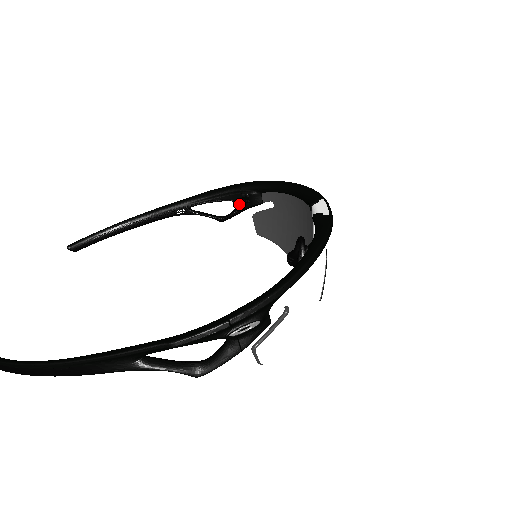
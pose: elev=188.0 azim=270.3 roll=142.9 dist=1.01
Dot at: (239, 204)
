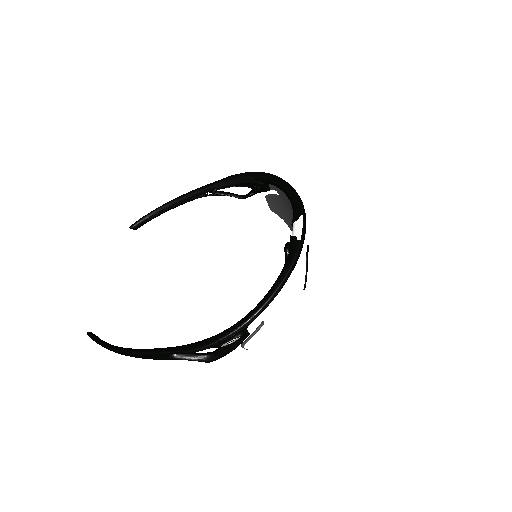
Dot at: (253, 189)
